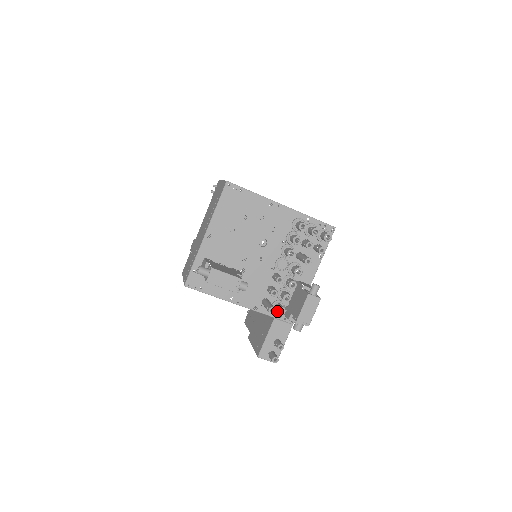
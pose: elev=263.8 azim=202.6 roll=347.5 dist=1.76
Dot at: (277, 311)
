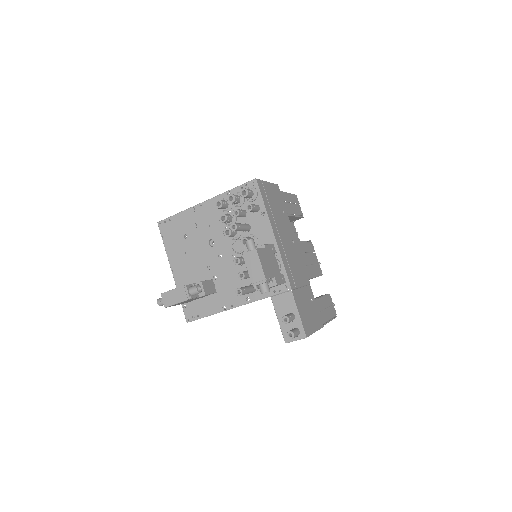
Dot at: occluded
